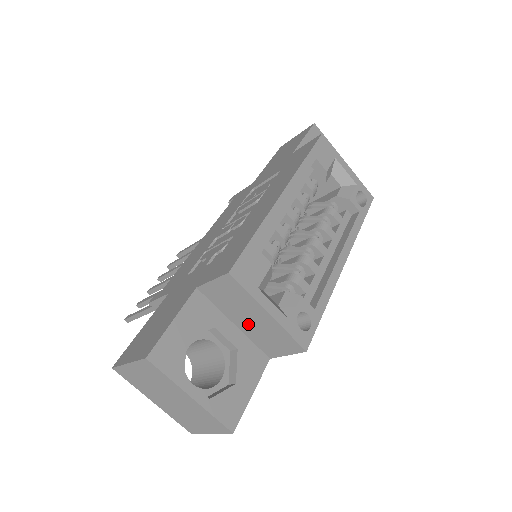
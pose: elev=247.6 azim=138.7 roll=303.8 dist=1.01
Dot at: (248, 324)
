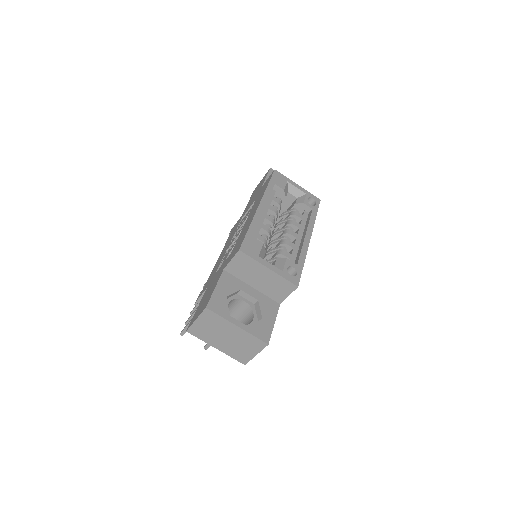
Dot at: (260, 283)
